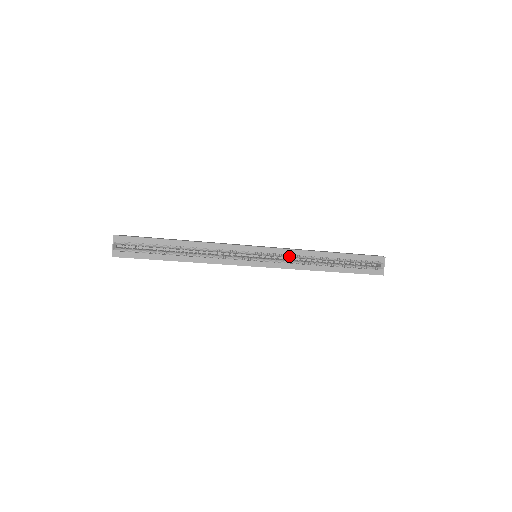
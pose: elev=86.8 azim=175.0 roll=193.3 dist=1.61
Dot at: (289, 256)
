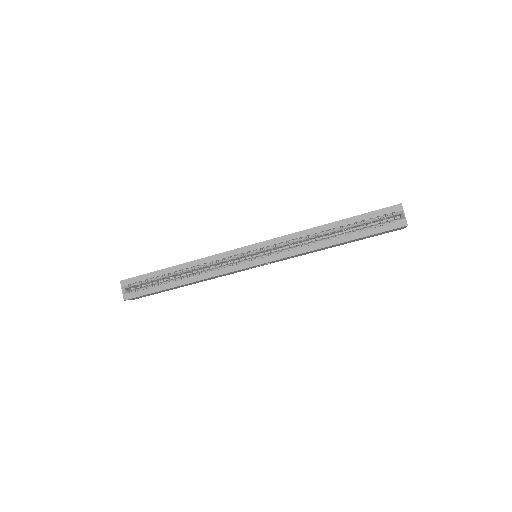
Dot at: (285, 243)
